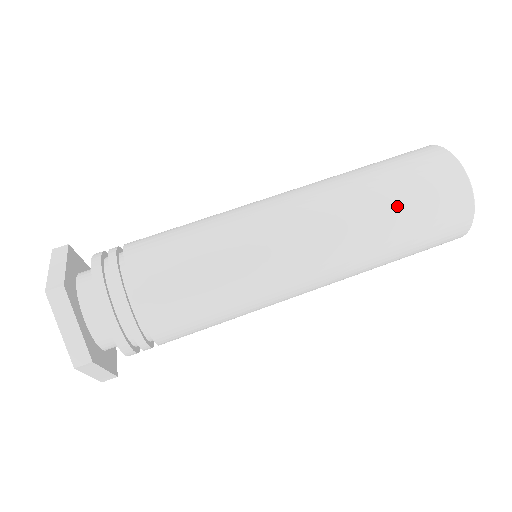
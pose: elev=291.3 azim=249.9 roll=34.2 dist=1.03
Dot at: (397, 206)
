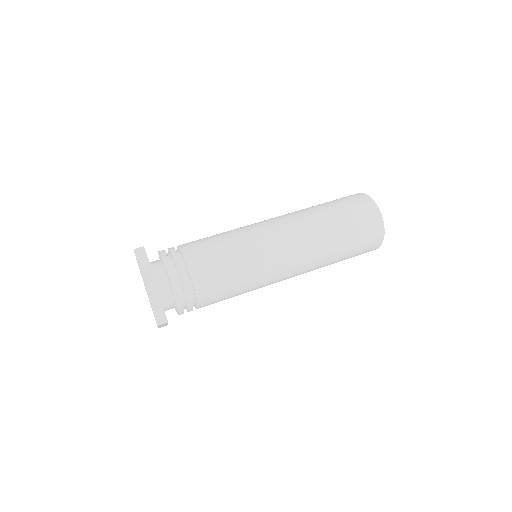
Dot at: (330, 209)
